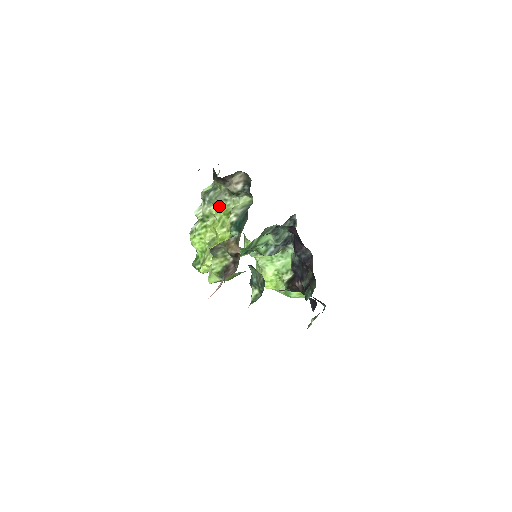
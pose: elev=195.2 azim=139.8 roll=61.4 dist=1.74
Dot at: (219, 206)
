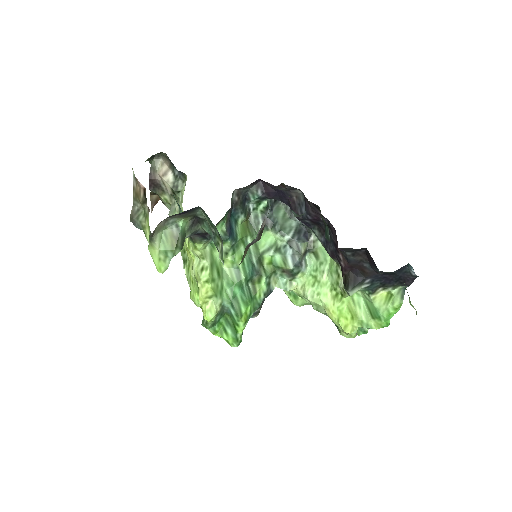
Dot at: occluded
